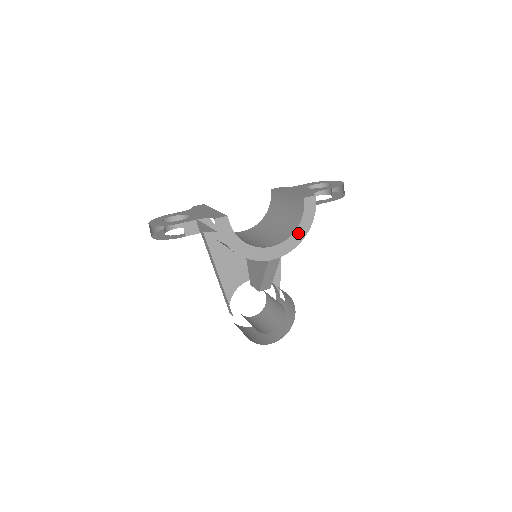
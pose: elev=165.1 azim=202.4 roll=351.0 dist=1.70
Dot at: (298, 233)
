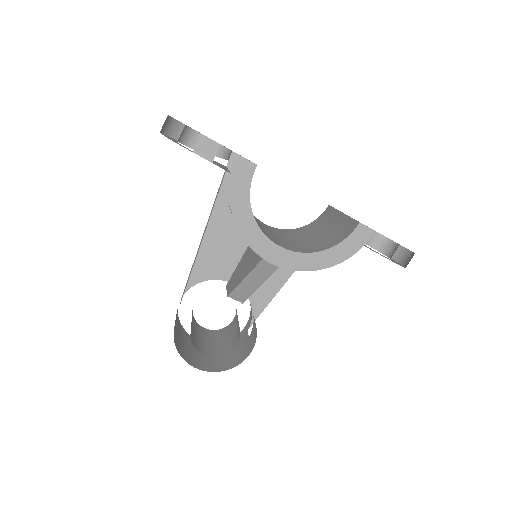
Dot at: (321, 257)
